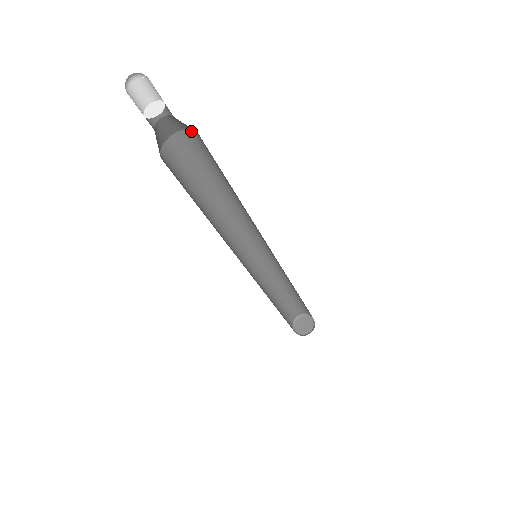
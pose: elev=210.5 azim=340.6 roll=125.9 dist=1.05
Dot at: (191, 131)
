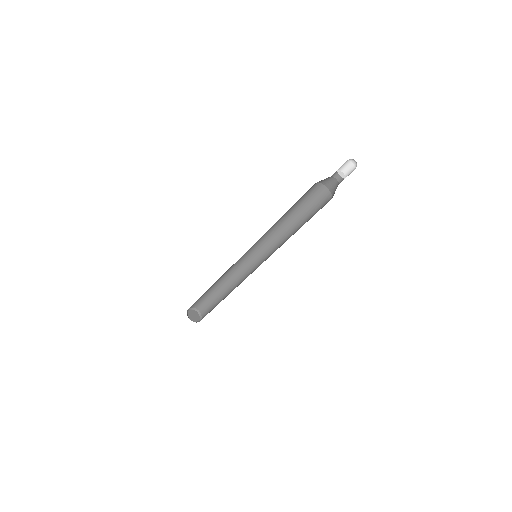
Dot at: (329, 193)
